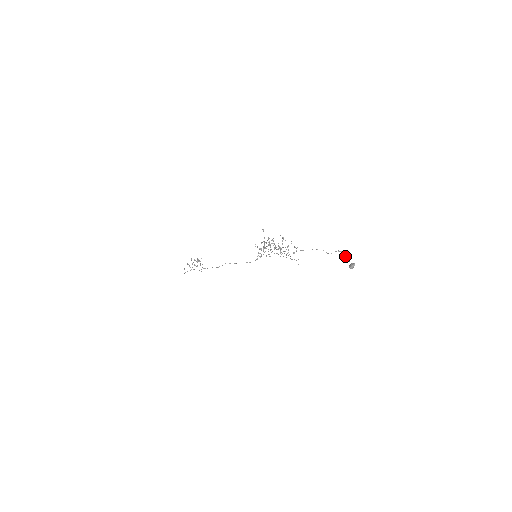
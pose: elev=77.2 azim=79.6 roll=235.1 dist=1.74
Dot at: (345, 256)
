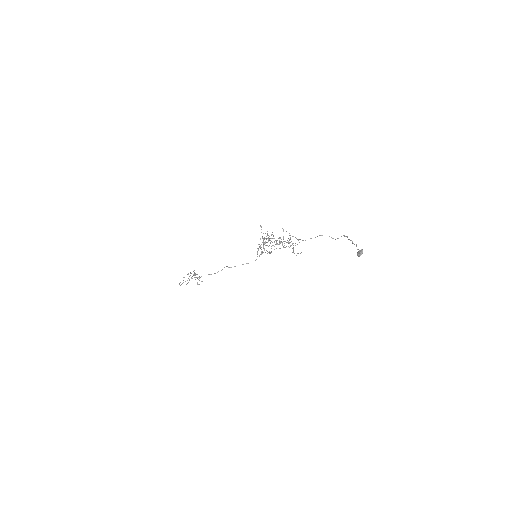
Dot at: (352, 242)
